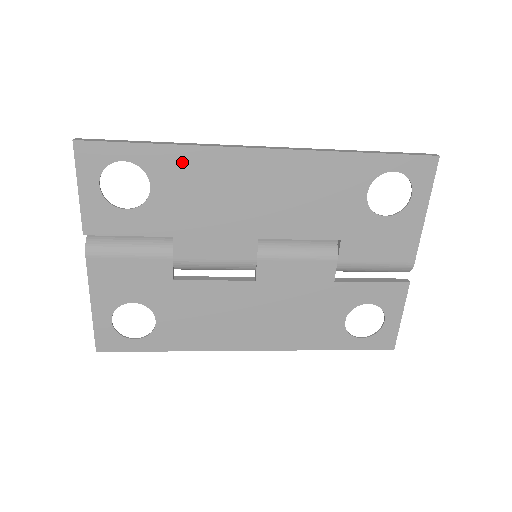
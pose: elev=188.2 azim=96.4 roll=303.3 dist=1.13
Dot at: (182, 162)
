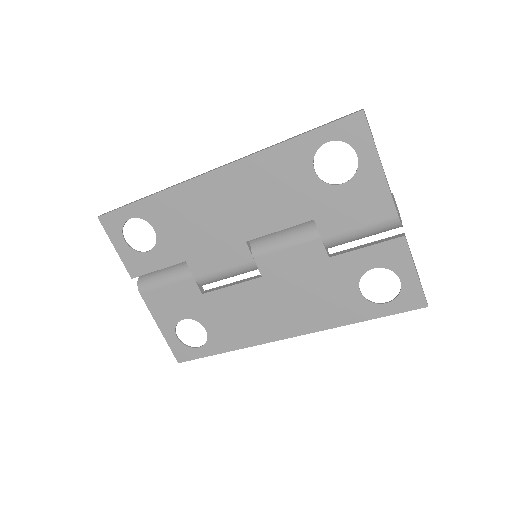
Dot at: (165, 204)
